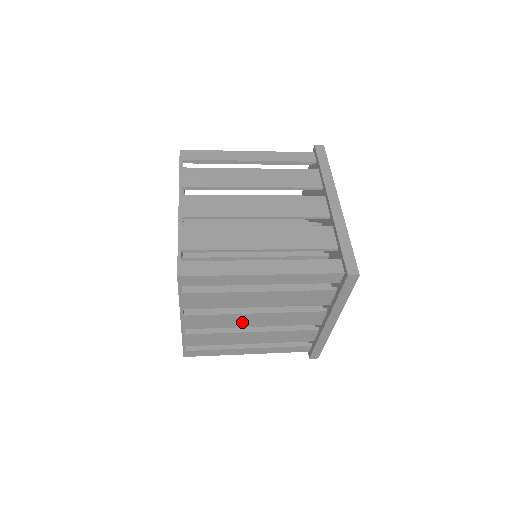
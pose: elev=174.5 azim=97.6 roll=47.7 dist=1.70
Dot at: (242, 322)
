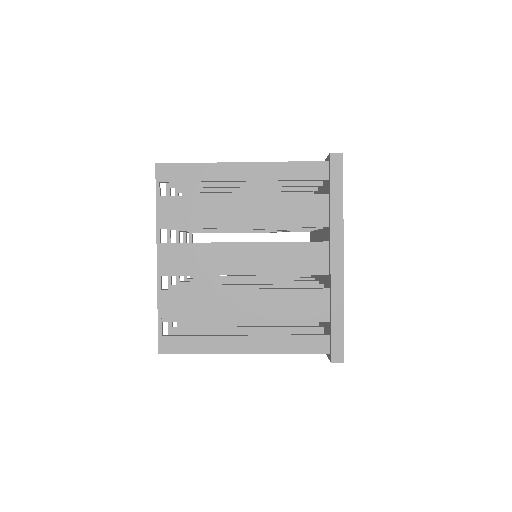
Dot at: (229, 263)
